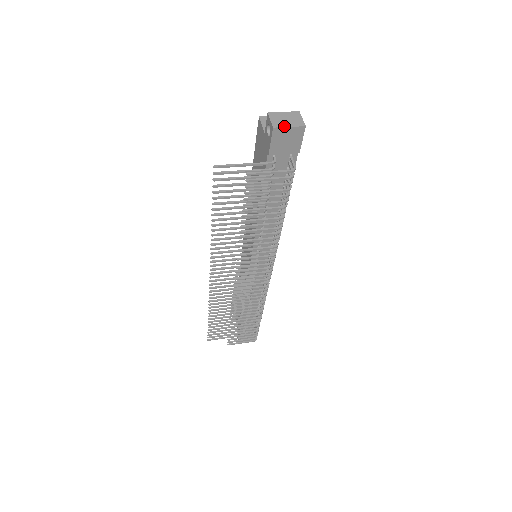
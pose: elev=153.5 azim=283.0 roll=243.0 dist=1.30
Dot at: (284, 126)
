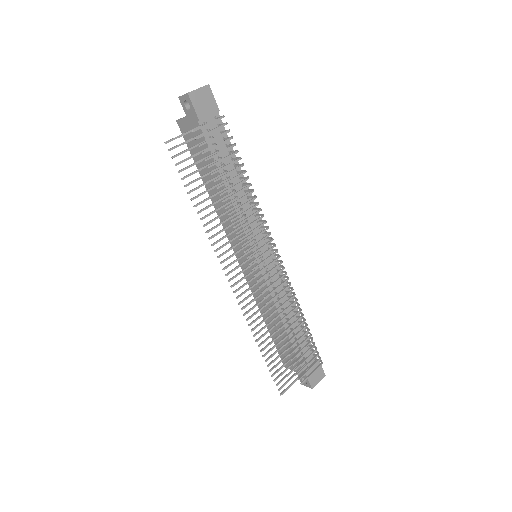
Dot at: (194, 90)
